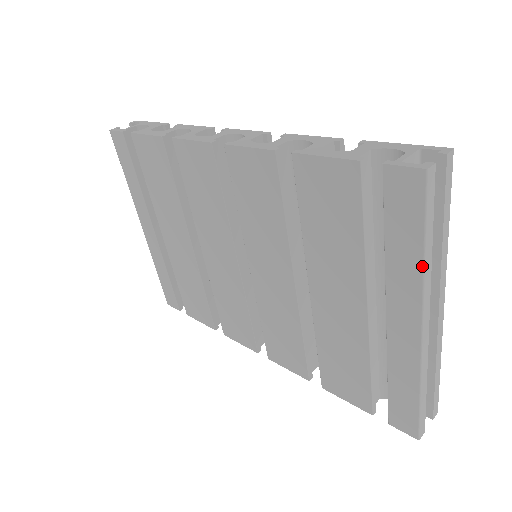
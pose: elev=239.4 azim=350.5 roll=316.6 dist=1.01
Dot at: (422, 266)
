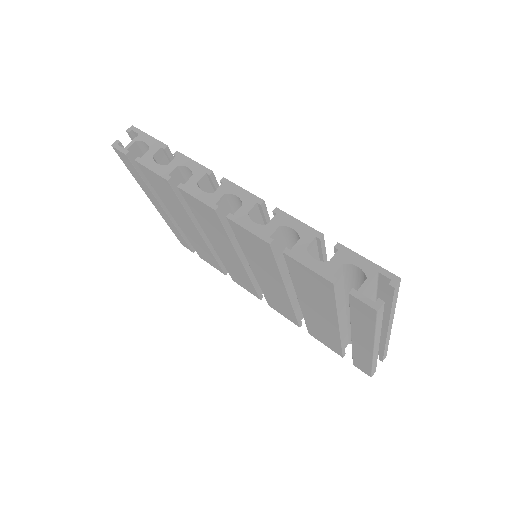
Dot at: (374, 335)
